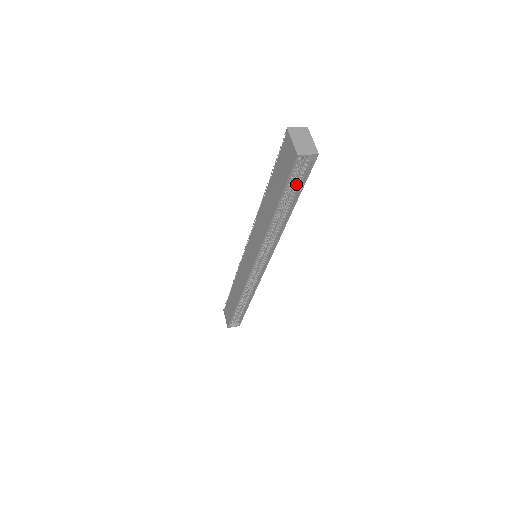
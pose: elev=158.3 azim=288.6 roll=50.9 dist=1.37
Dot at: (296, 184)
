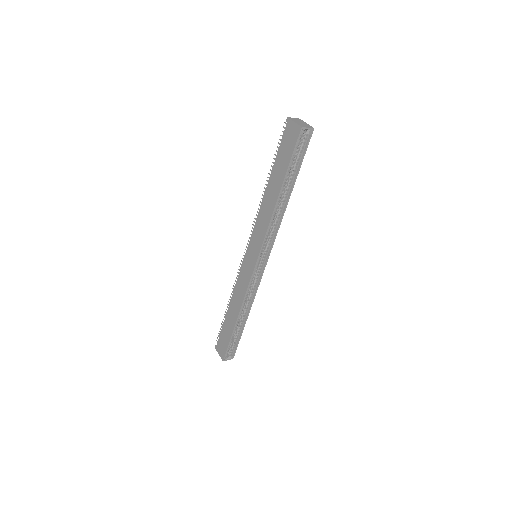
Dot at: (297, 160)
